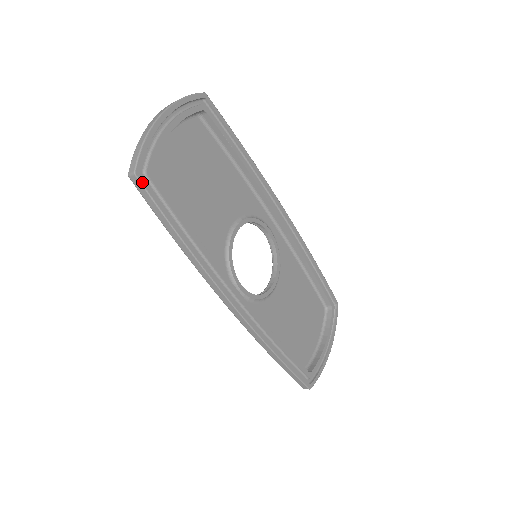
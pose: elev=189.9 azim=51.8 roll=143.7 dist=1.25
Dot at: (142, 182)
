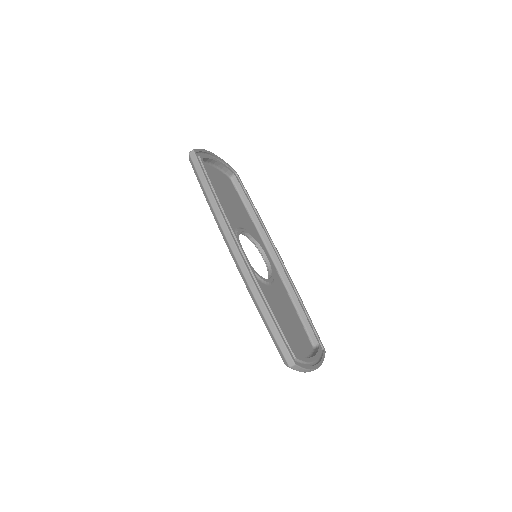
Dot at: (196, 155)
